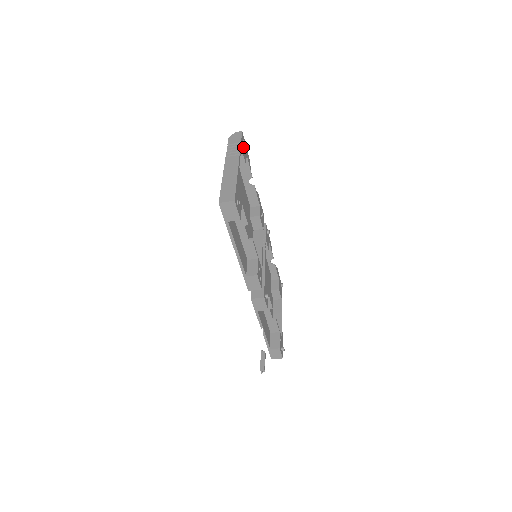
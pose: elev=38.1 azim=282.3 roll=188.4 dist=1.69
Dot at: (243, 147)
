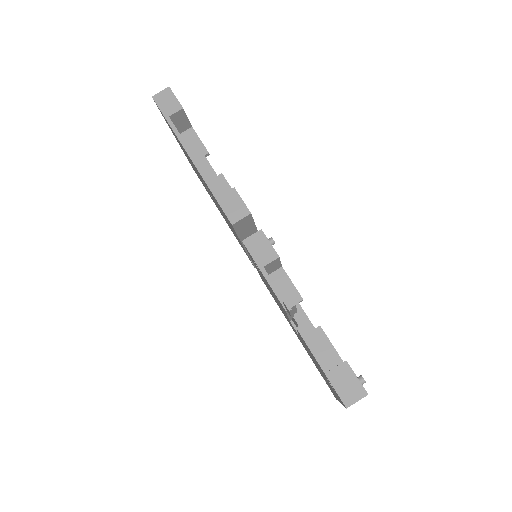
Dot at: occluded
